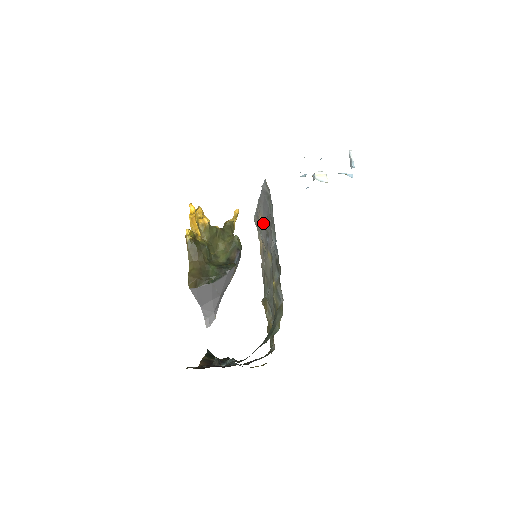
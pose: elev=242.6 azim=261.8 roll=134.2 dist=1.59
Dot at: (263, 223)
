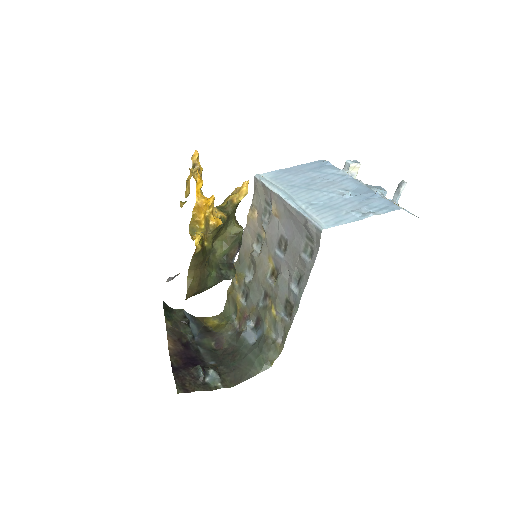
Dot at: (276, 221)
